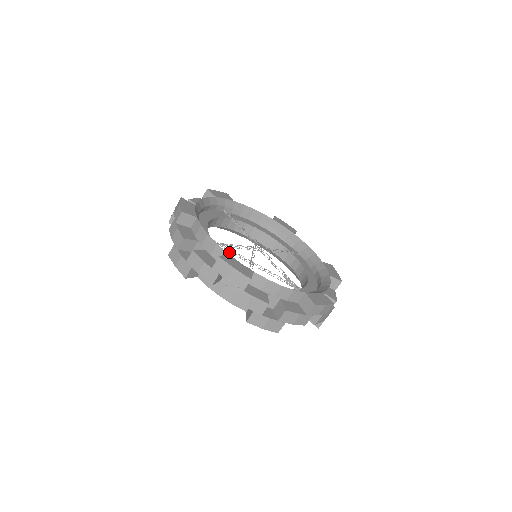
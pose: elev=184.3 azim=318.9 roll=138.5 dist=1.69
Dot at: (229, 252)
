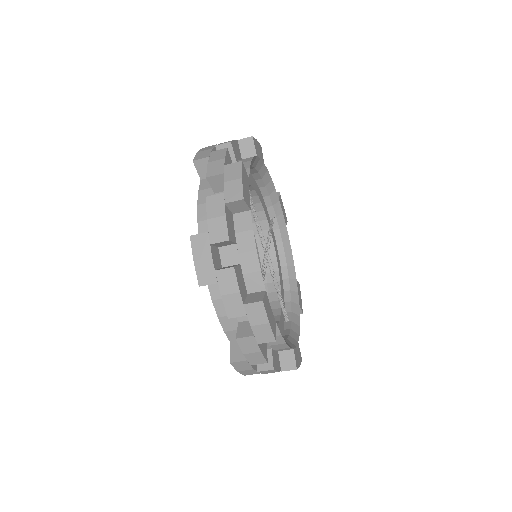
Dot at: occluded
